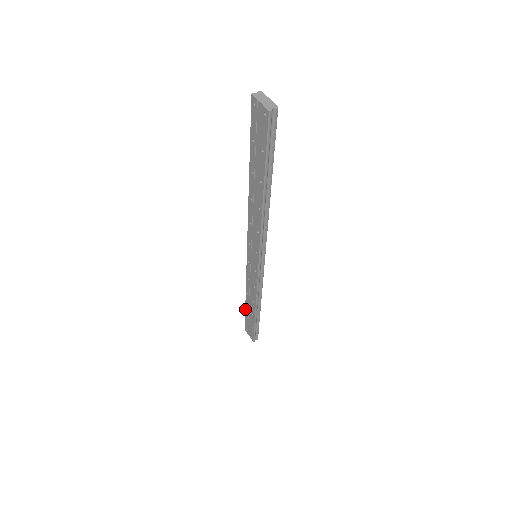
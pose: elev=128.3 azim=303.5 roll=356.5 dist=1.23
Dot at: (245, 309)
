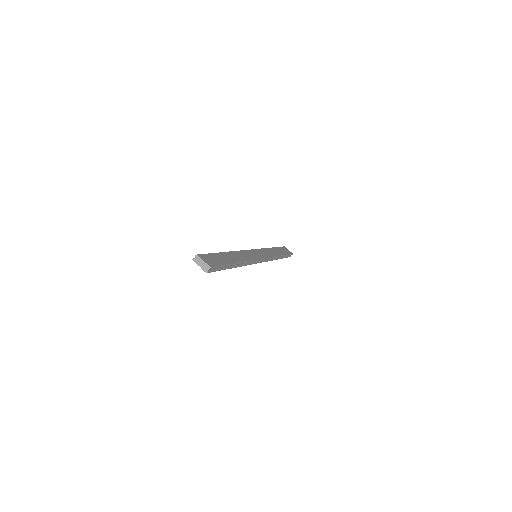
Dot at: occluded
